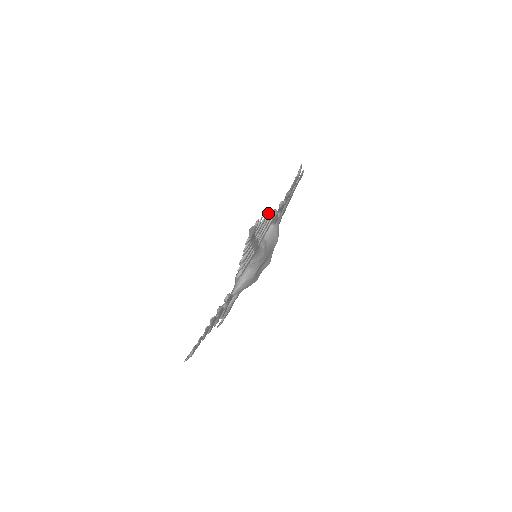
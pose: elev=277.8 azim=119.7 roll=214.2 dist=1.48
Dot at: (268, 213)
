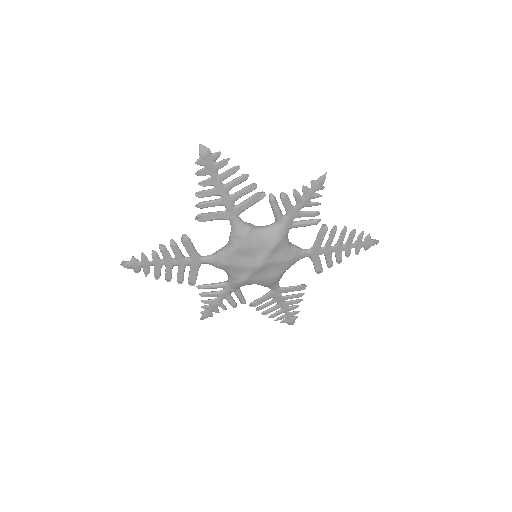
Dot at: occluded
